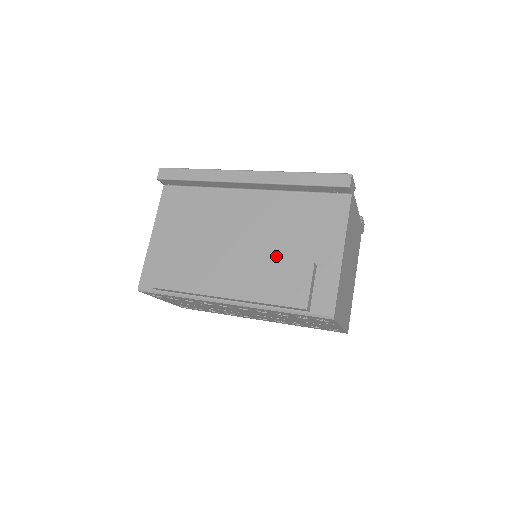
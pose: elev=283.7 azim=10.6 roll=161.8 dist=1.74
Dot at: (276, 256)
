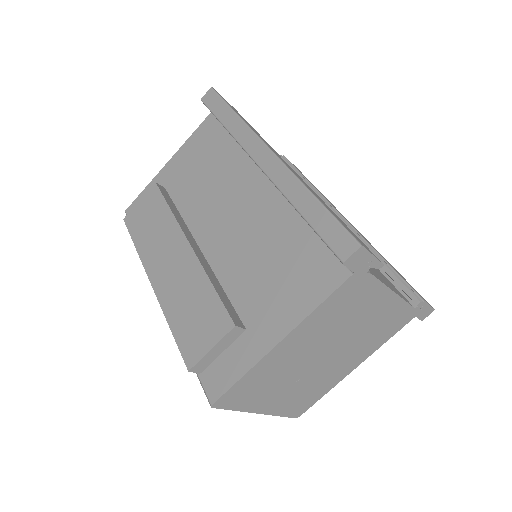
Dot at: (225, 280)
